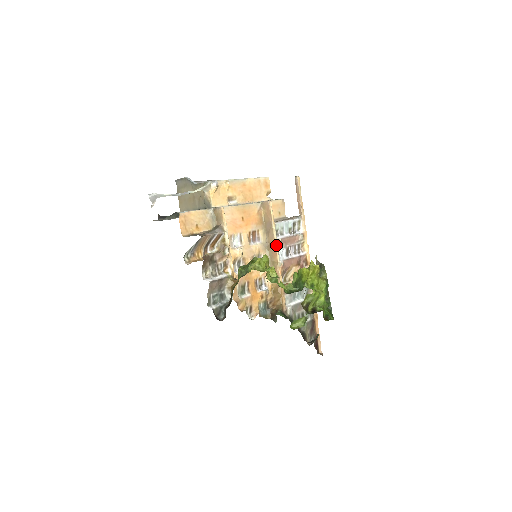
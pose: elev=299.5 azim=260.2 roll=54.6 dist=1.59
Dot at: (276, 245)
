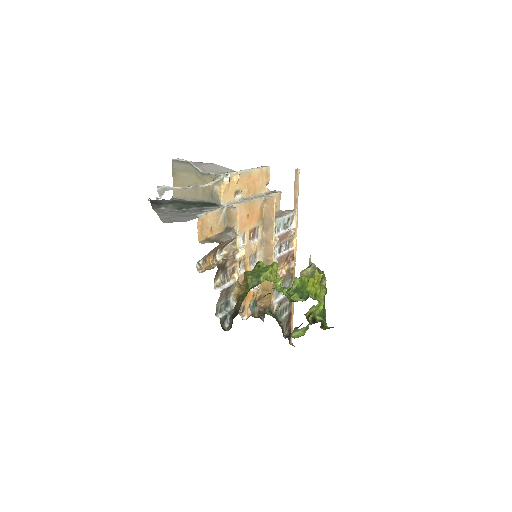
Dot at: (274, 243)
